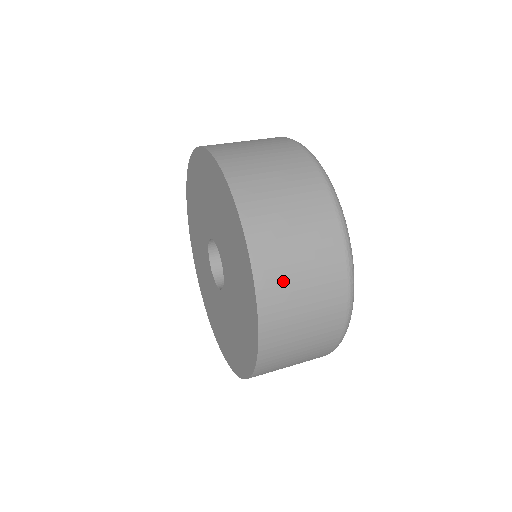
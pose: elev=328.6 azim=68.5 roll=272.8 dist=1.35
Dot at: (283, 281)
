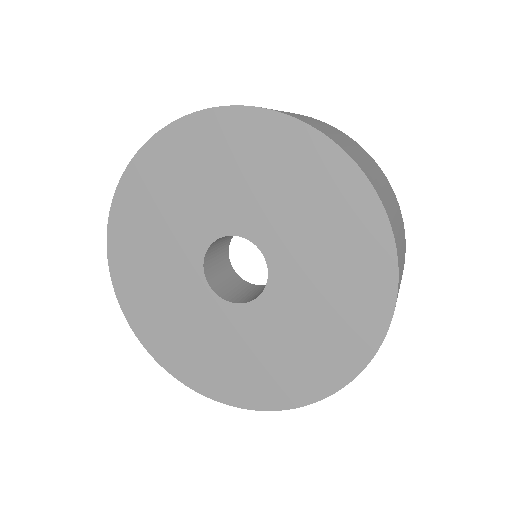
Dot at: (378, 185)
